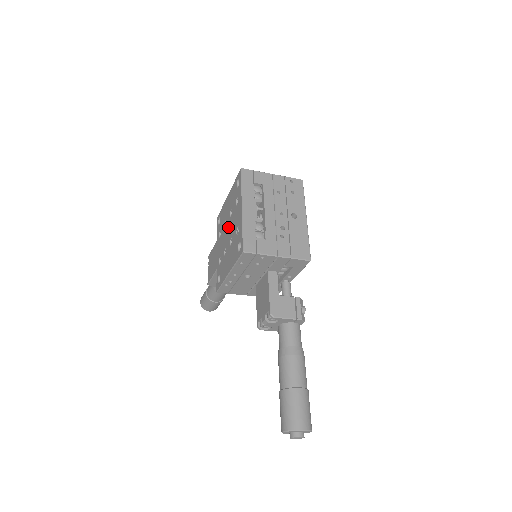
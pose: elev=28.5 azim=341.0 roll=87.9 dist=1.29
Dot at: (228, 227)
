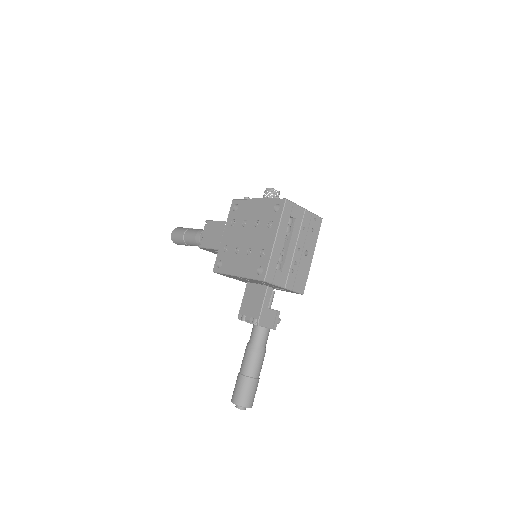
Dot at: (249, 232)
